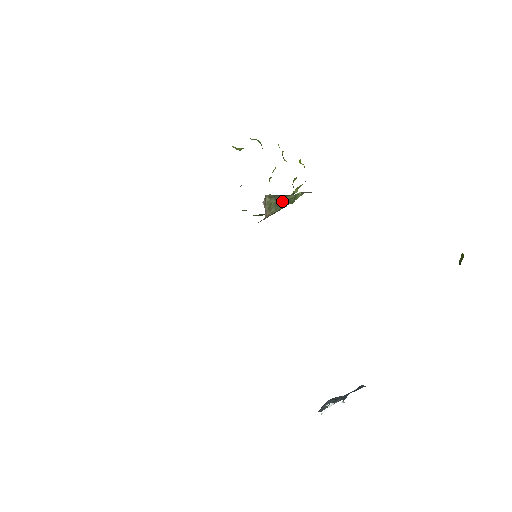
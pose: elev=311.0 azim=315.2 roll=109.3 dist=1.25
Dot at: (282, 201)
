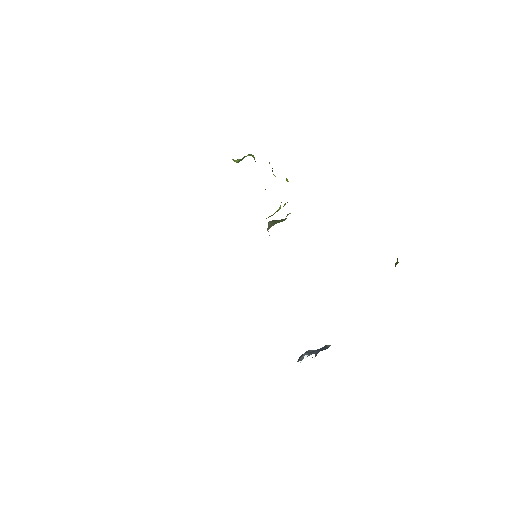
Dot at: (278, 222)
